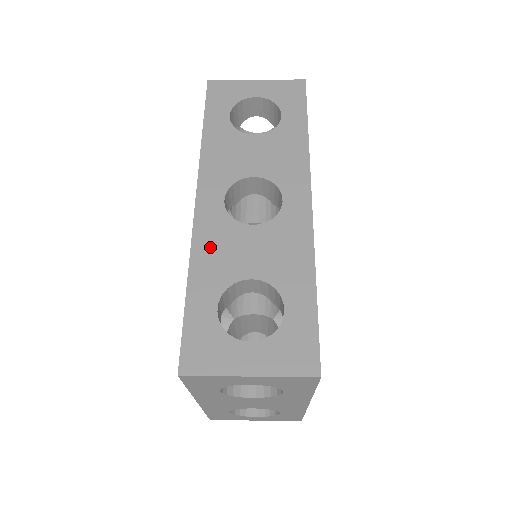
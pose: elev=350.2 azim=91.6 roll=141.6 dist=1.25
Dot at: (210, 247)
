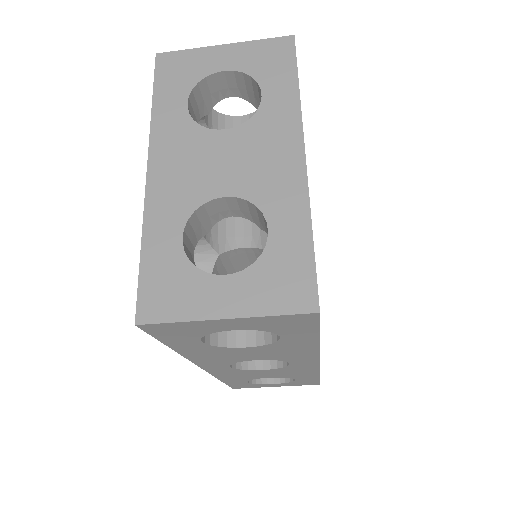
Dot at: occluded
